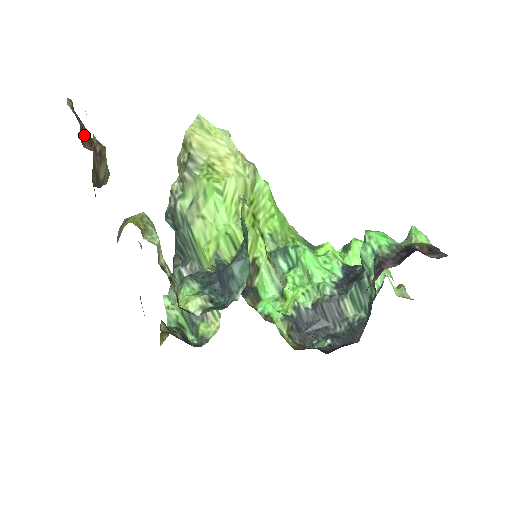
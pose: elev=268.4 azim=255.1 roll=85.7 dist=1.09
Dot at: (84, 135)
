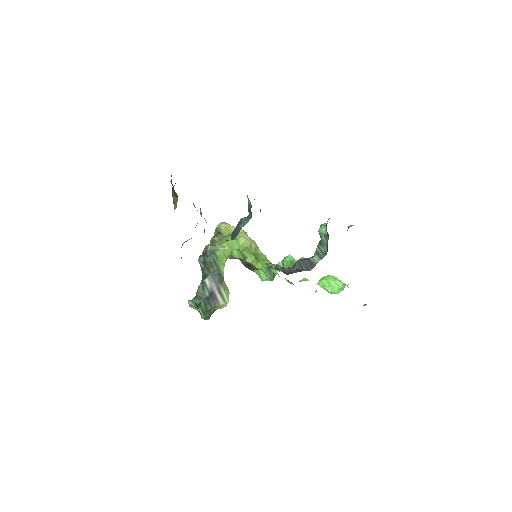
Dot at: (171, 182)
